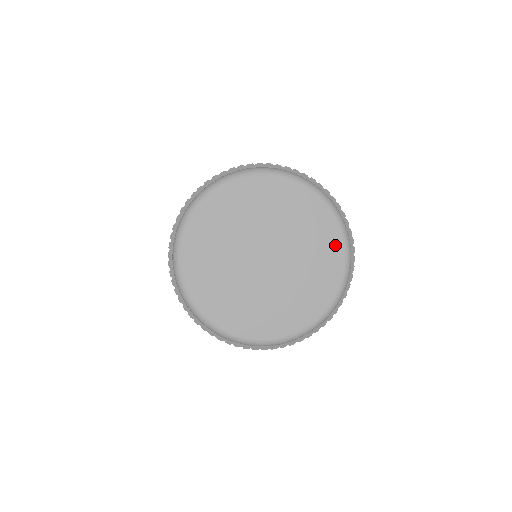
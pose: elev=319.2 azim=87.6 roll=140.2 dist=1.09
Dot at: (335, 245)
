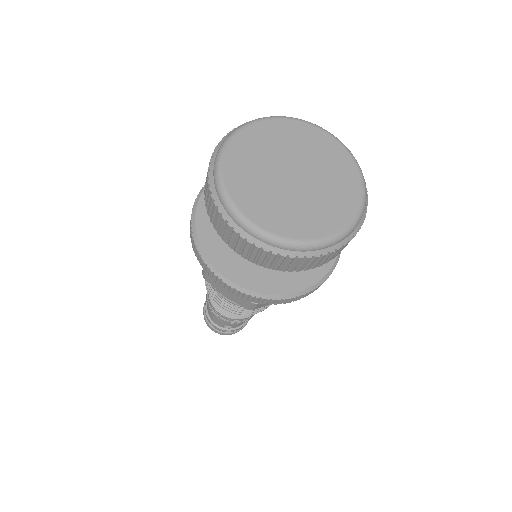
Dot at: (317, 133)
